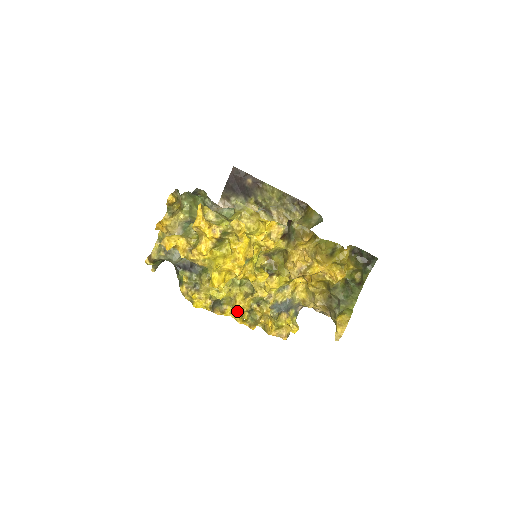
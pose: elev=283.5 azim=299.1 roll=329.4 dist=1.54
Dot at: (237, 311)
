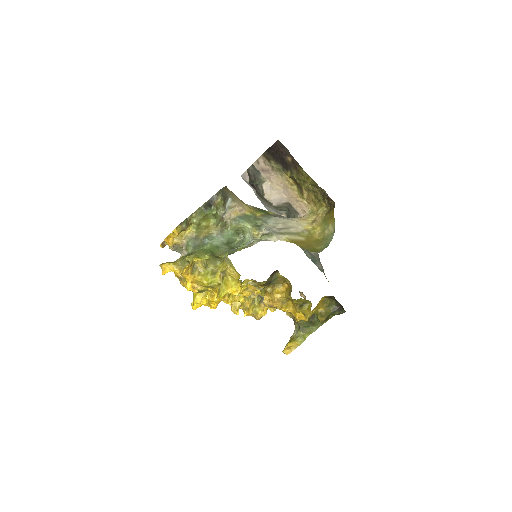
Dot at: occluded
